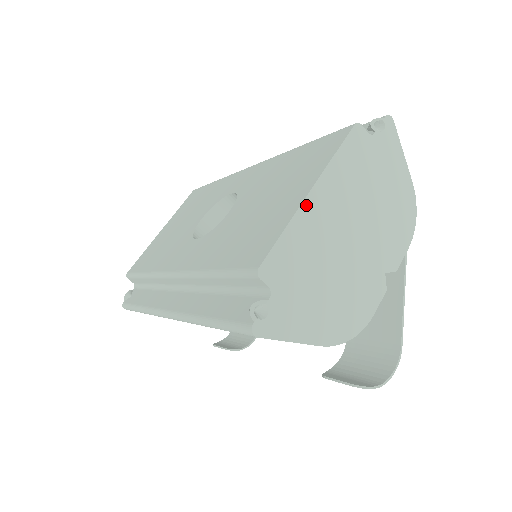
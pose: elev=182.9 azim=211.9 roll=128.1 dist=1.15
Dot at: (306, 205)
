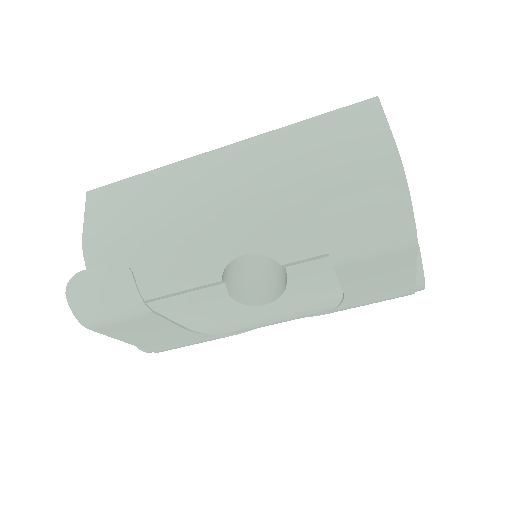
Dot at: occluded
